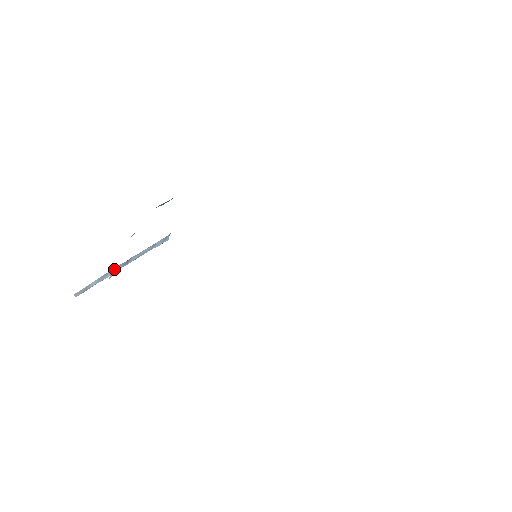
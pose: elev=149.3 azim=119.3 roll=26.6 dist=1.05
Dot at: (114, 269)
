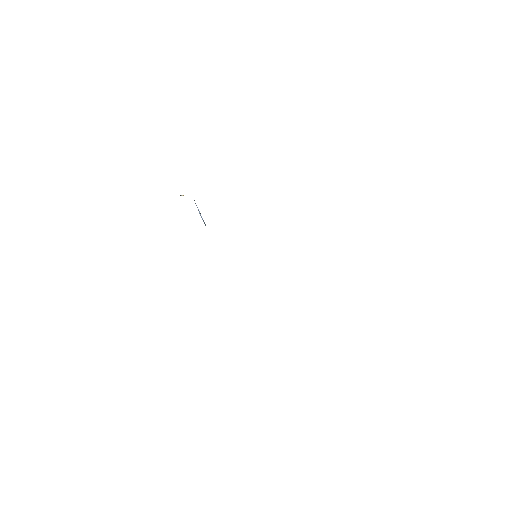
Dot at: occluded
